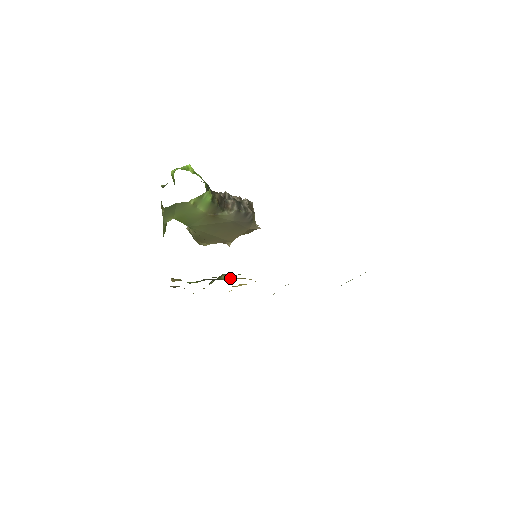
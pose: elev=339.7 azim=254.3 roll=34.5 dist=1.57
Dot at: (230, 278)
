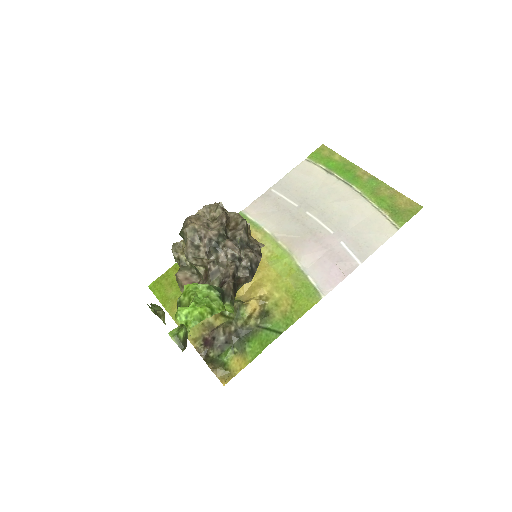
Dot at: (248, 310)
